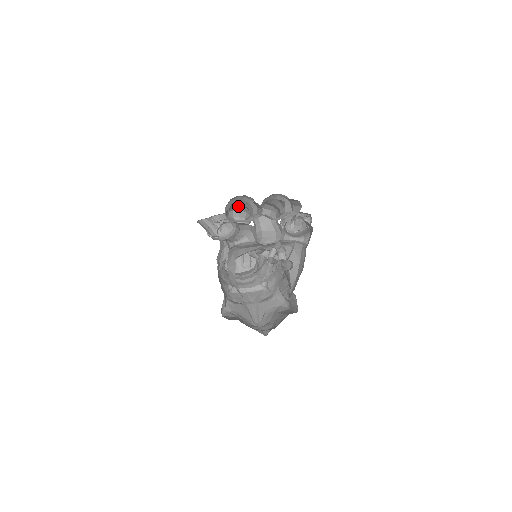
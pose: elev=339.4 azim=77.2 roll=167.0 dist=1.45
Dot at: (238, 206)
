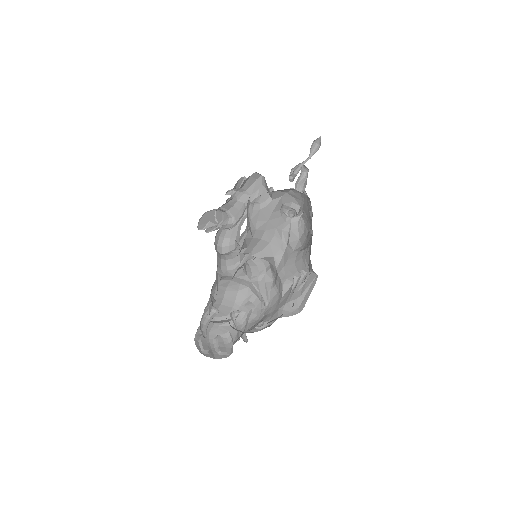
Dot at: (222, 239)
